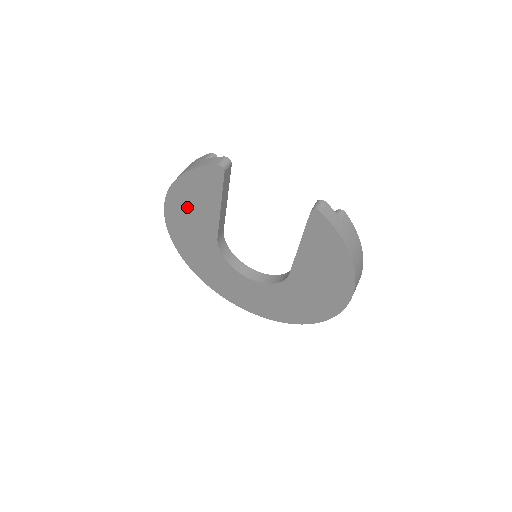
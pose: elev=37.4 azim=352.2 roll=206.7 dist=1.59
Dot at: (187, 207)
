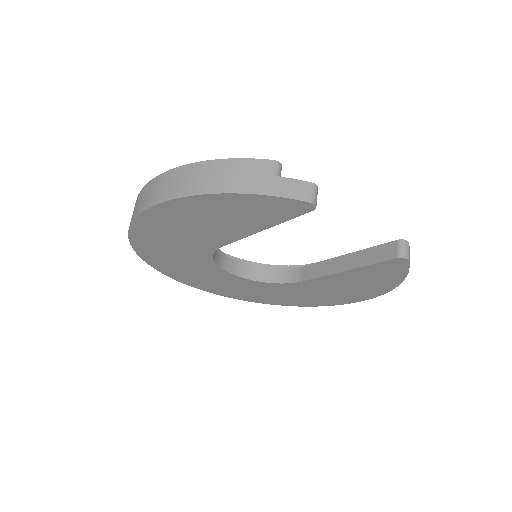
Dot at: (199, 218)
